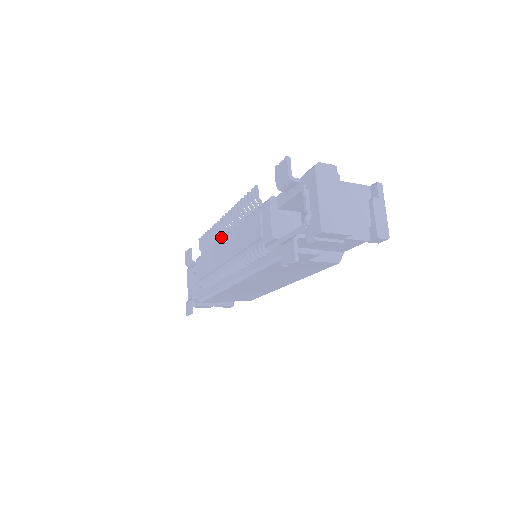
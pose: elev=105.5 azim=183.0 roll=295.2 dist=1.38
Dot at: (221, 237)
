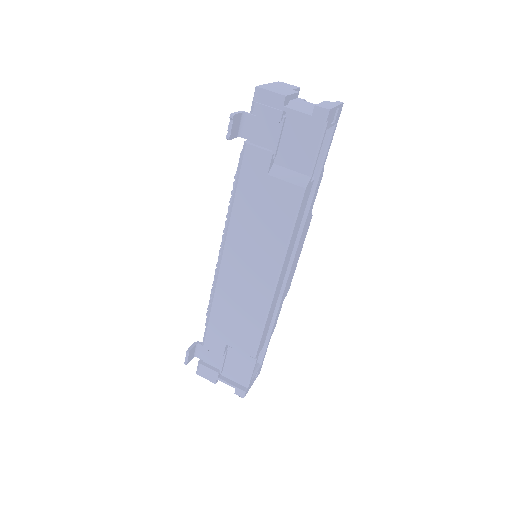
Dot at: occluded
